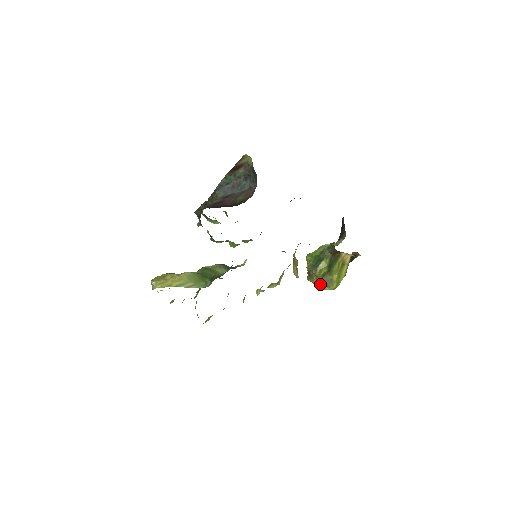
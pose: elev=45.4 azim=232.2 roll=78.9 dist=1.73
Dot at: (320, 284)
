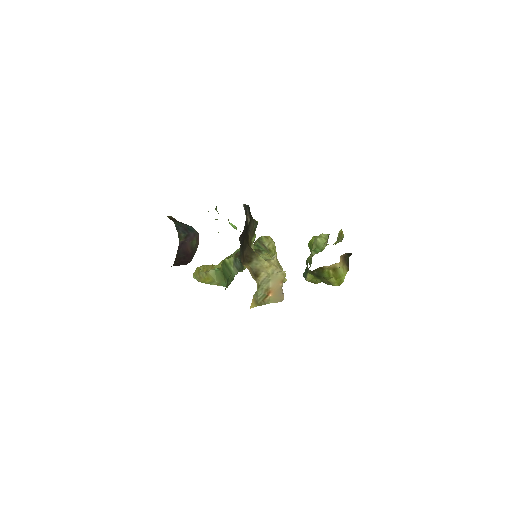
Dot at: (323, 282)
